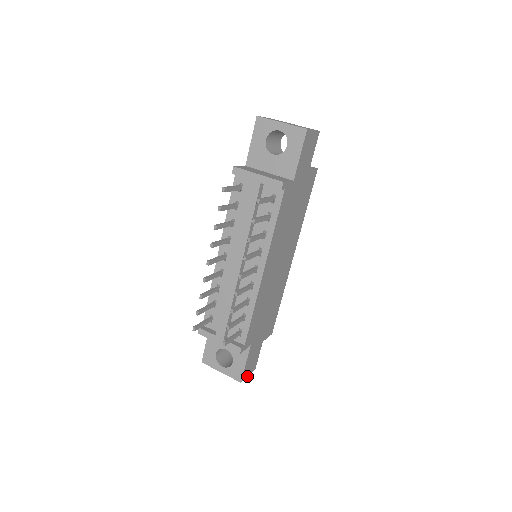
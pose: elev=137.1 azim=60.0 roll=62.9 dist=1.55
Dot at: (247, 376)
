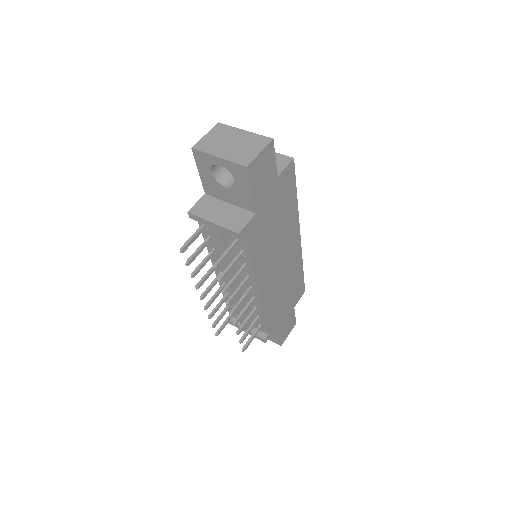
Dot at: (287, 336)
